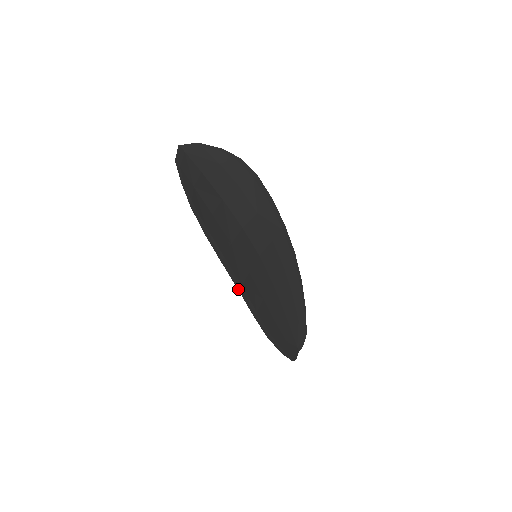
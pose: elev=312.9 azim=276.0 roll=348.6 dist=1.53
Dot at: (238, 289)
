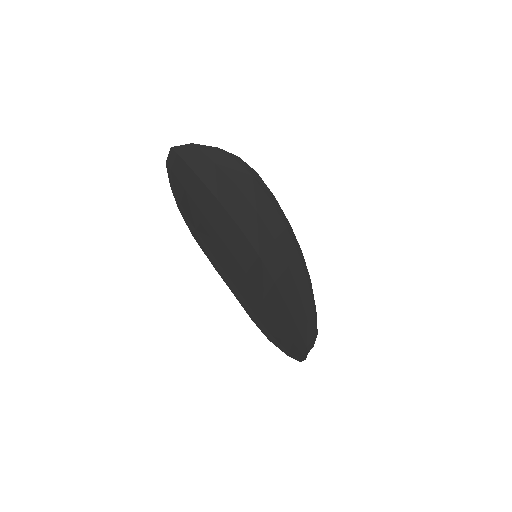
Dot at: (232, 291)
